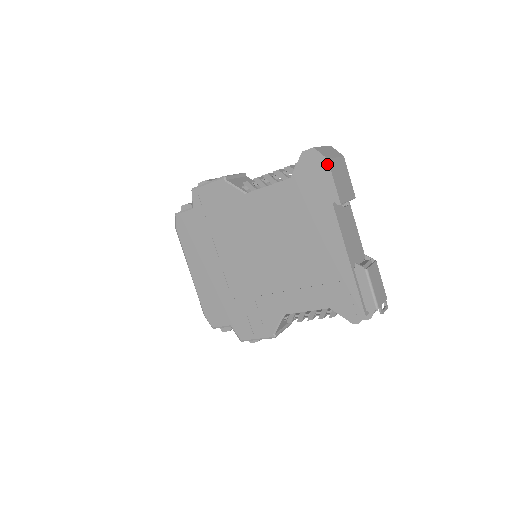
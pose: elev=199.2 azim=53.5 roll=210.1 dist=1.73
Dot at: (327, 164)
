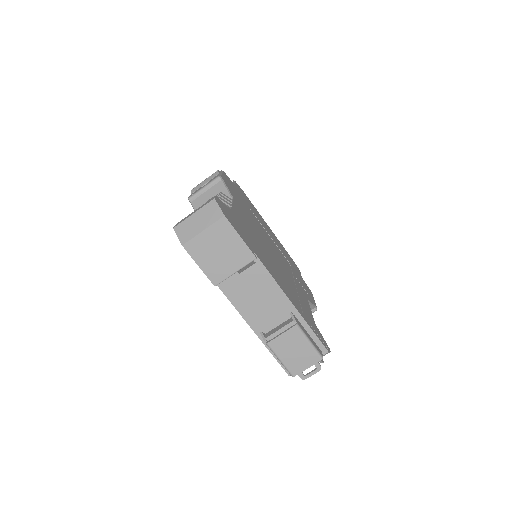
Dot at: (185, 249)
